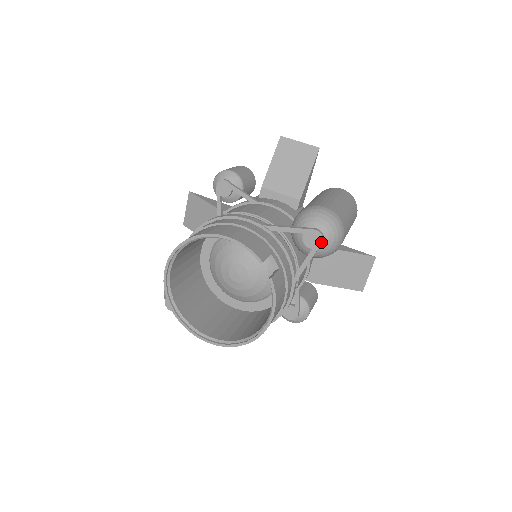
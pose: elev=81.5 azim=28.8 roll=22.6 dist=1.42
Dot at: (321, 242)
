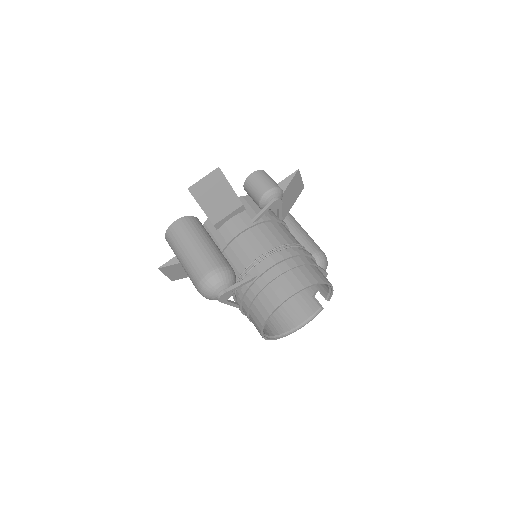
Dot at: occluded
